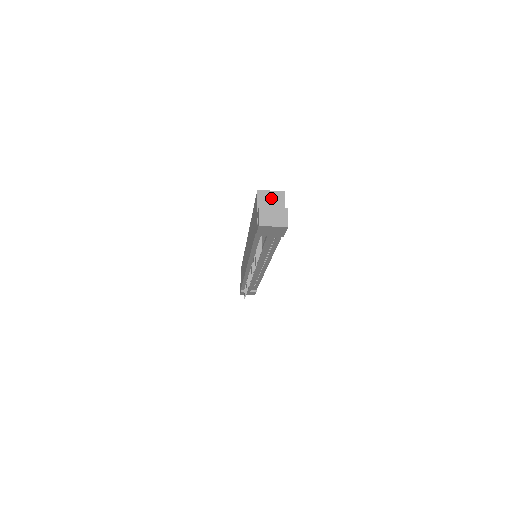
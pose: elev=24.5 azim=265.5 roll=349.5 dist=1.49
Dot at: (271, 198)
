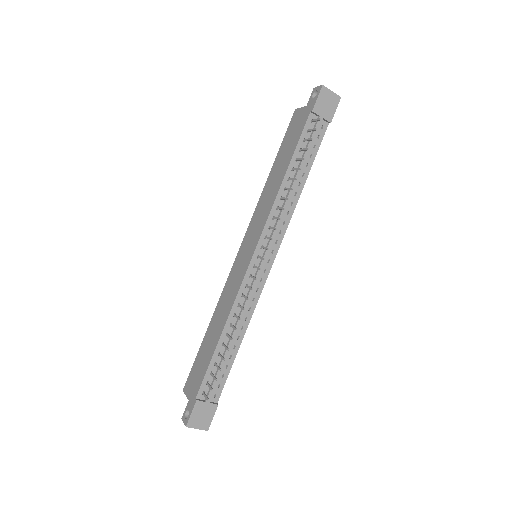
Dot at: occluded
